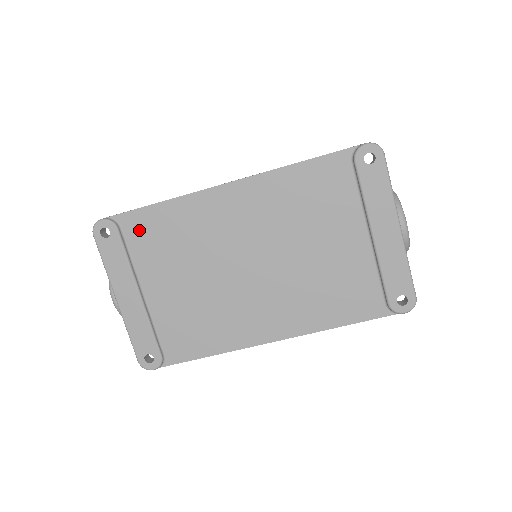
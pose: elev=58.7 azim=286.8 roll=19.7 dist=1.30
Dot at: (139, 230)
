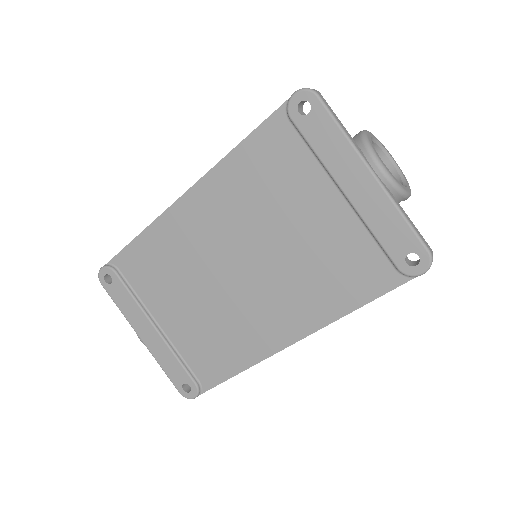
Dot at: (133, 267)
